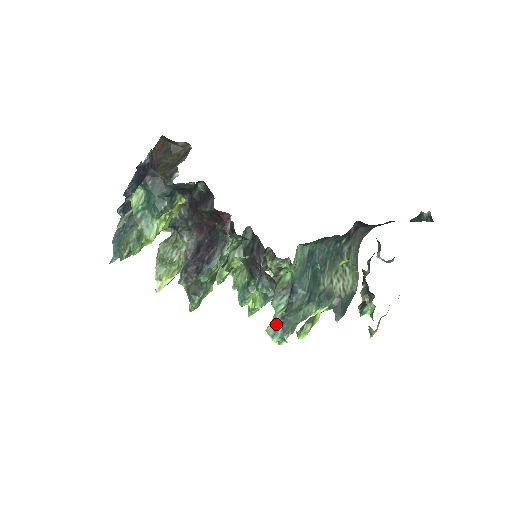
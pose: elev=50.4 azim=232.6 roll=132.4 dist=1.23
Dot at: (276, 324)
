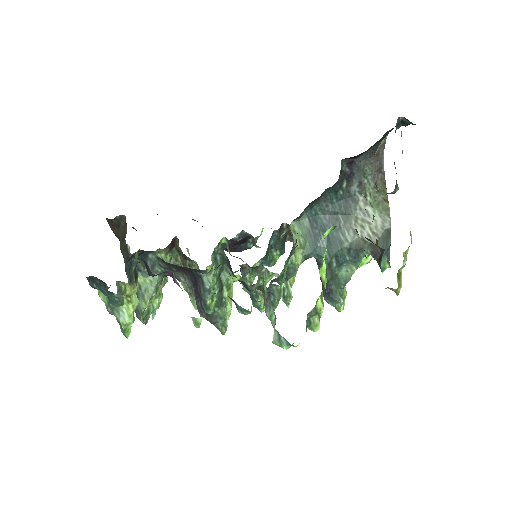
Dot at: (277, 334)
